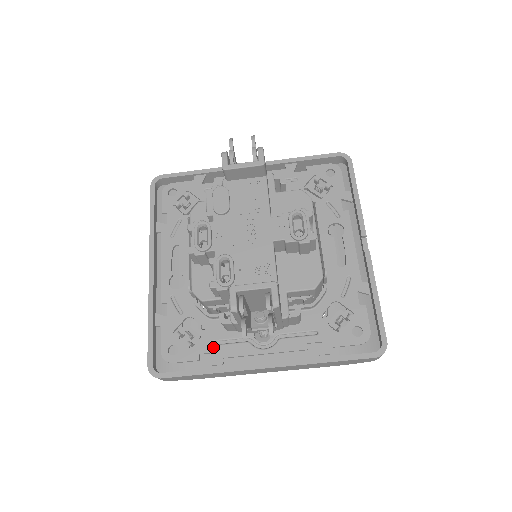
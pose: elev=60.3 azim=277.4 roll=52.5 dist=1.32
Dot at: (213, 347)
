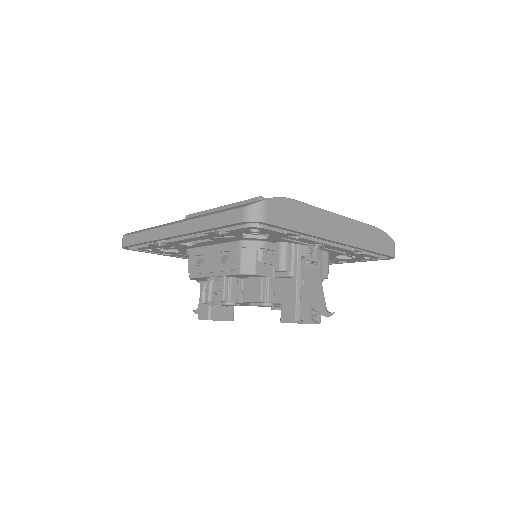
Dot at: occluded
